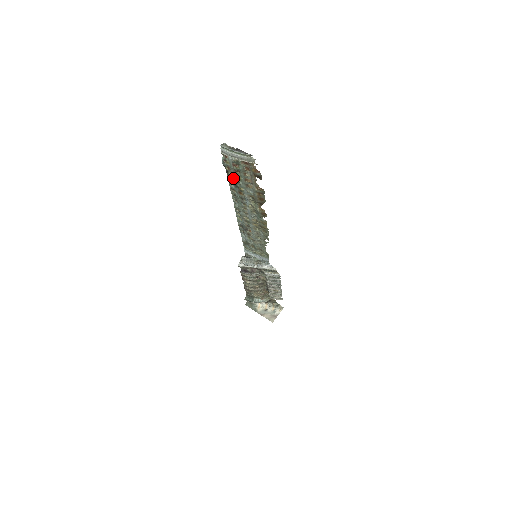
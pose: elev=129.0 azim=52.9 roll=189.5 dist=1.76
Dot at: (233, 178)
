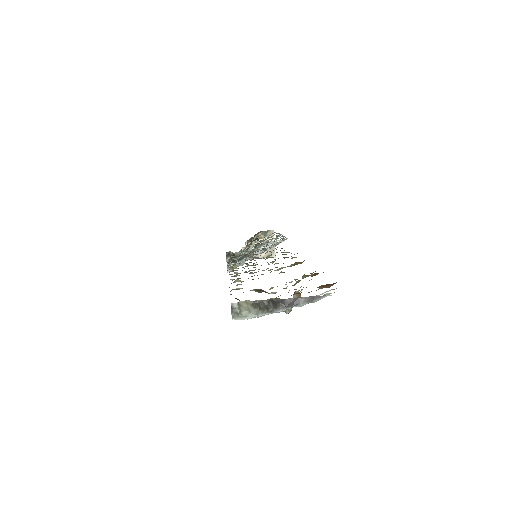
Dot at: occluded
